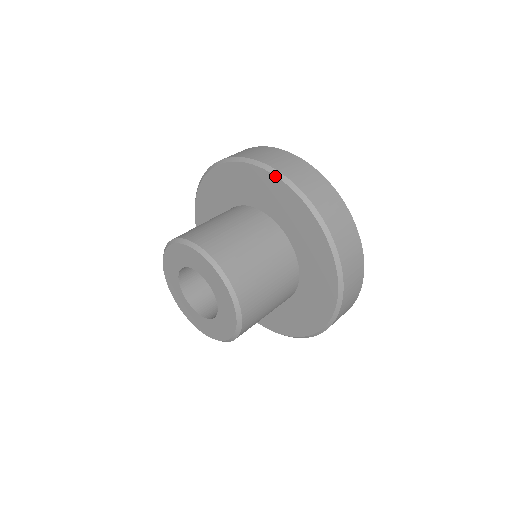
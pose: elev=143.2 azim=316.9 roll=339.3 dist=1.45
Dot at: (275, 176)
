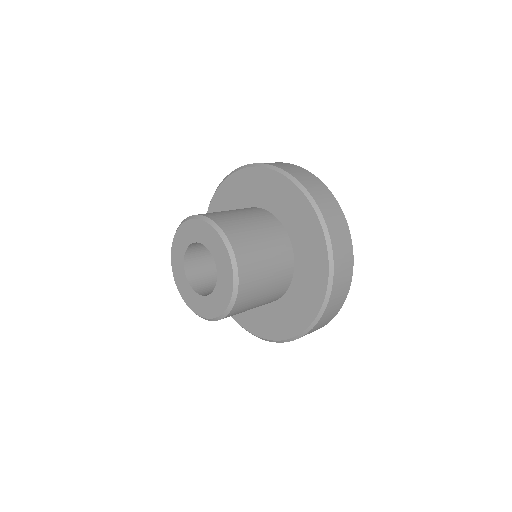
Dot at: (315, 212)
